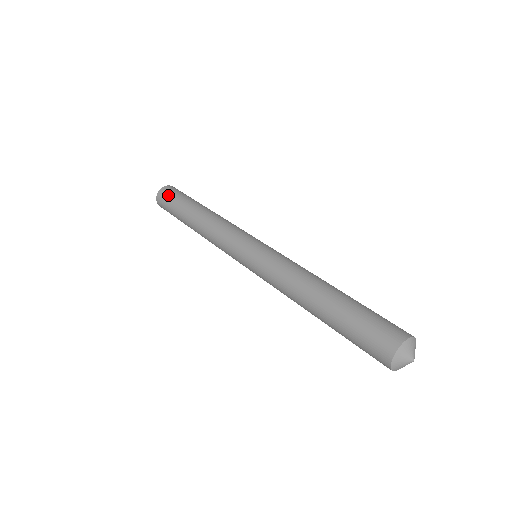
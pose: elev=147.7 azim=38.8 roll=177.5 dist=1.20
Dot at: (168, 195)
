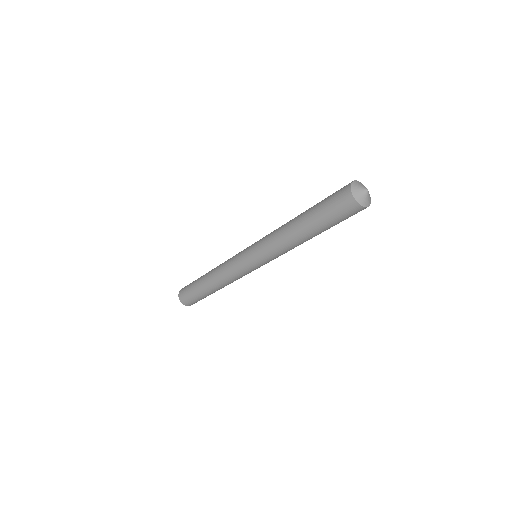
Dot at: occluded
